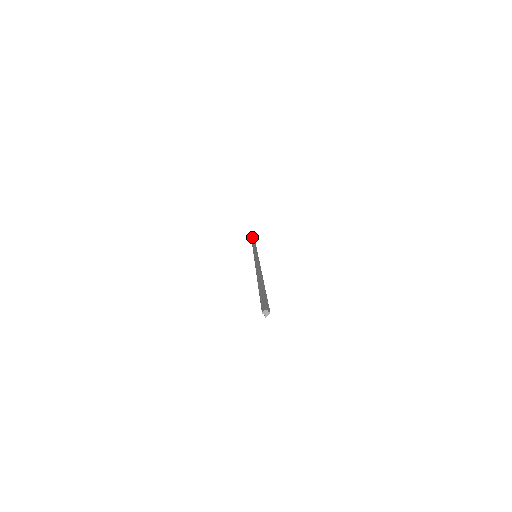
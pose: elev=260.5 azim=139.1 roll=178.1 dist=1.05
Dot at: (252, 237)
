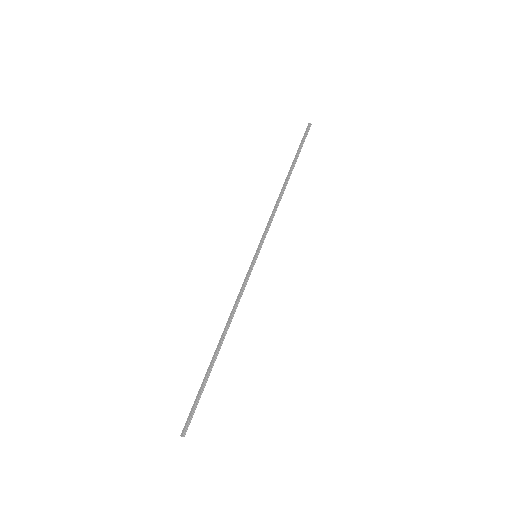
Dot at: (299, 149)
